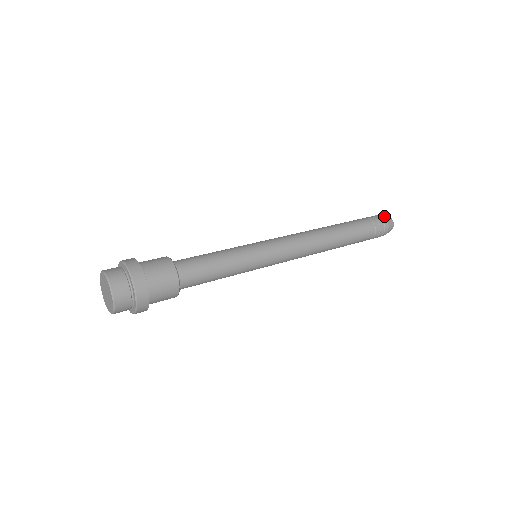
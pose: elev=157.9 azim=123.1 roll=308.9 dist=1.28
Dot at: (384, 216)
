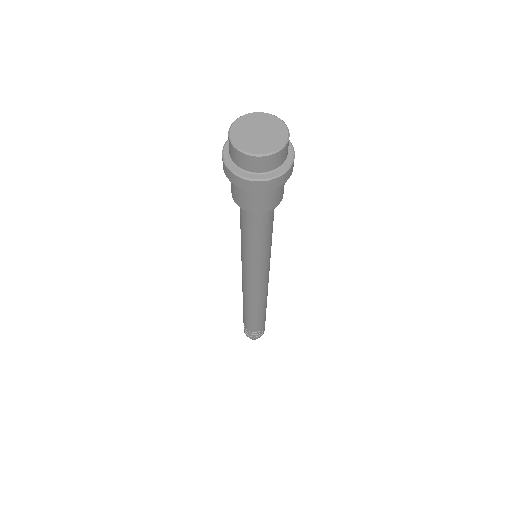
Dot at: occluded
